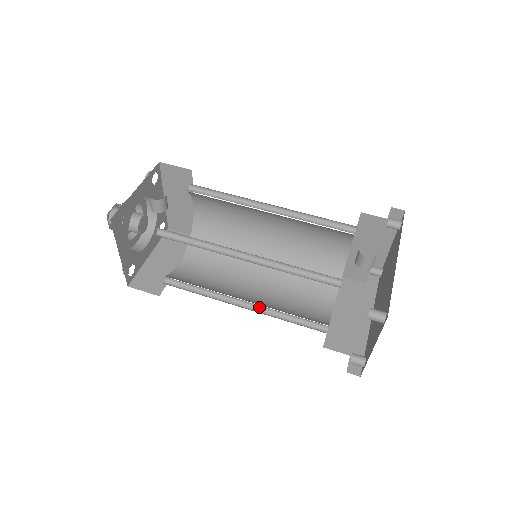
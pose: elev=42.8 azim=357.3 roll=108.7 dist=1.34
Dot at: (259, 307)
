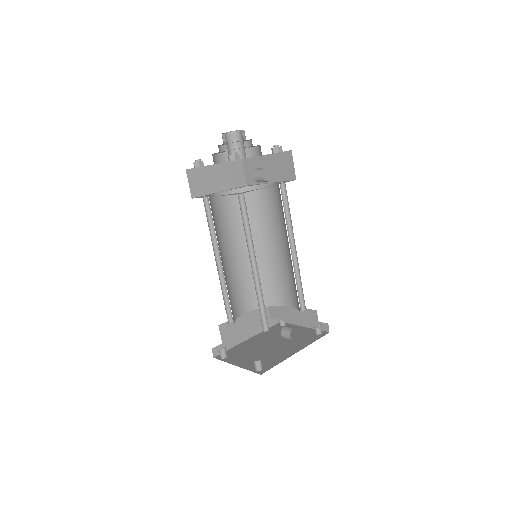
Dot at: (222, 273)
